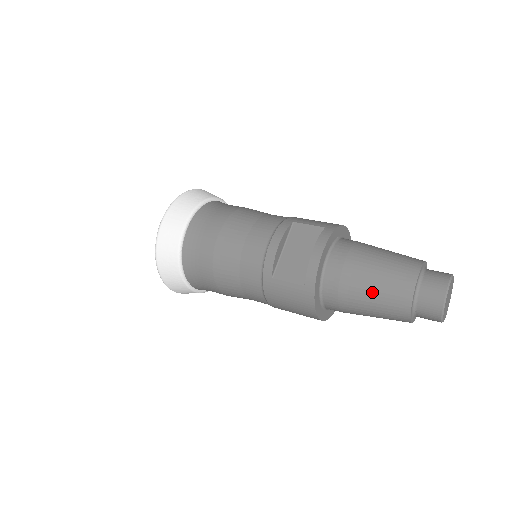
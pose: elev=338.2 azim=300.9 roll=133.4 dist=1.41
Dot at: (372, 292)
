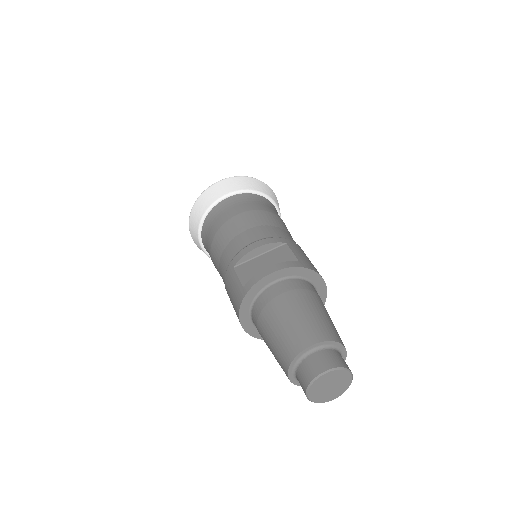
Dot at: (278, 329)
